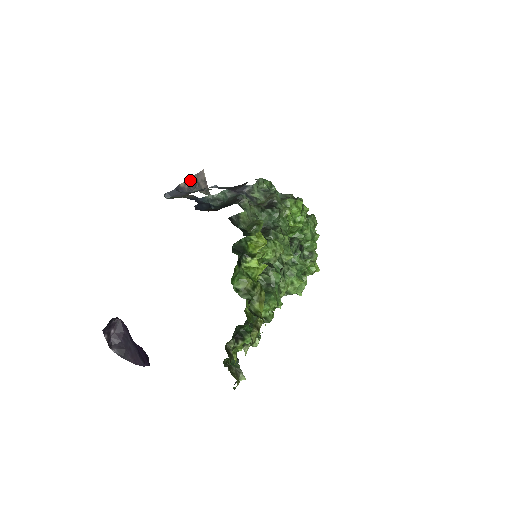
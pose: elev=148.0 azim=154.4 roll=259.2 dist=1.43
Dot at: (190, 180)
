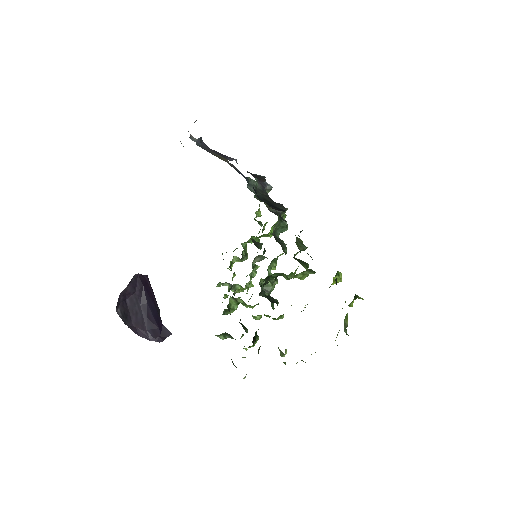
Dot at: occluded
